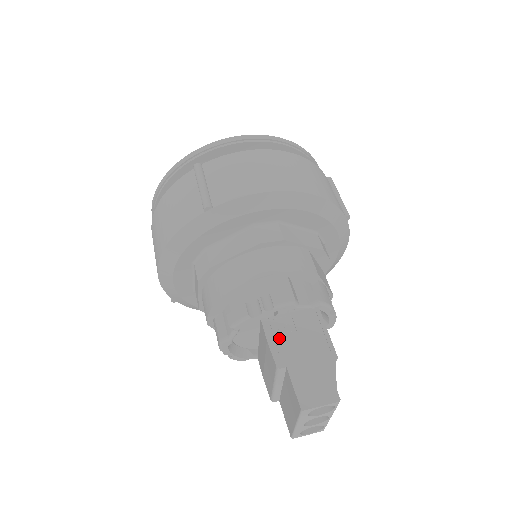
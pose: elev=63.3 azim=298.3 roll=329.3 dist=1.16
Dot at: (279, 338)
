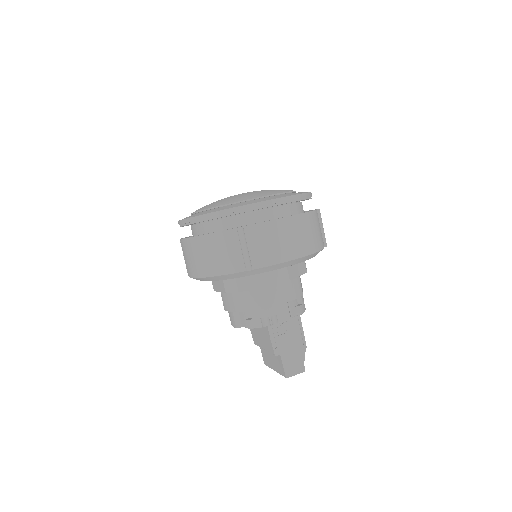
Dot at: (277, 337)
